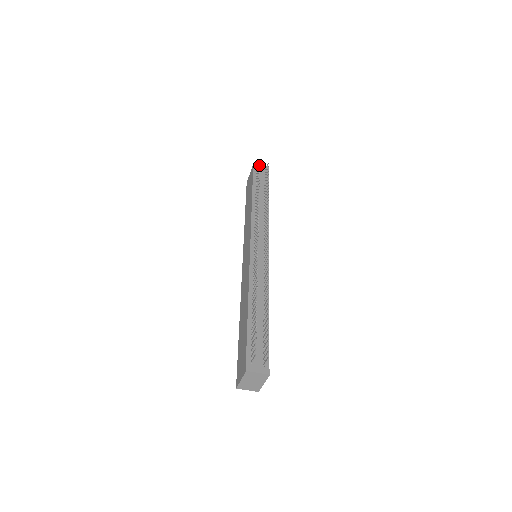
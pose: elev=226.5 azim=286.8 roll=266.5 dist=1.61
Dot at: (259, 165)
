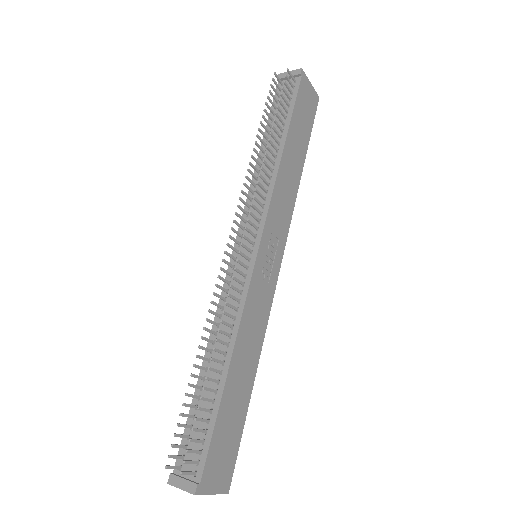
Dot at: (273, 81)
